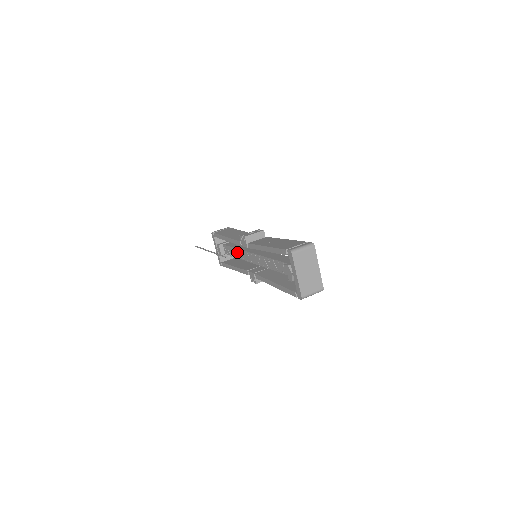
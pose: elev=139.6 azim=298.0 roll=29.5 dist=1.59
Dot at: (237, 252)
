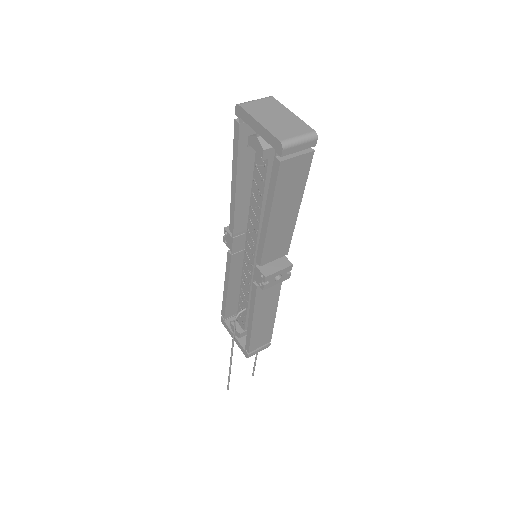
Dot at: (243, 291)
